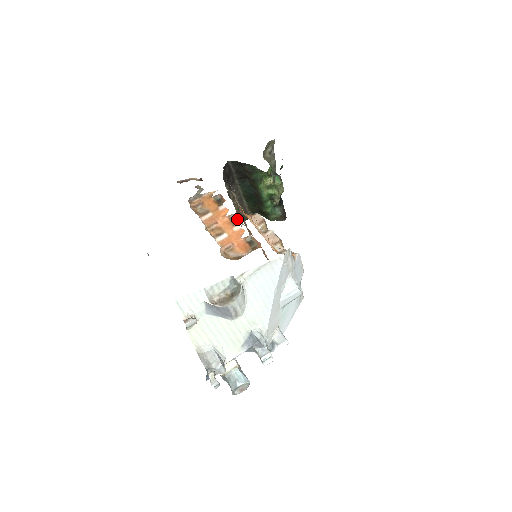
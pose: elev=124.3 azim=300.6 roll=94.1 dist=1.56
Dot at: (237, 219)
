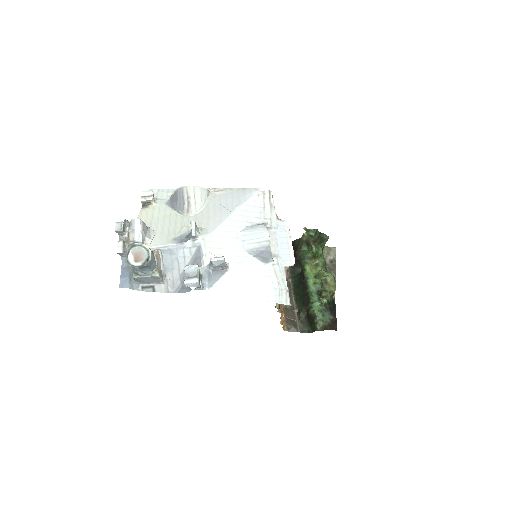
Dot at: occluded
